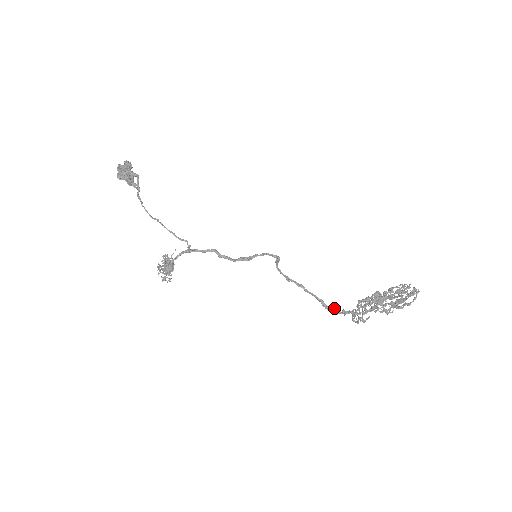
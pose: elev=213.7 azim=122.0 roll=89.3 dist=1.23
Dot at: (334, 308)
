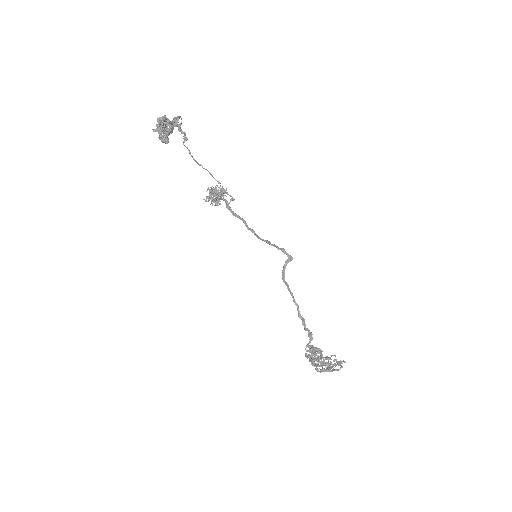
Dot at: occluded
